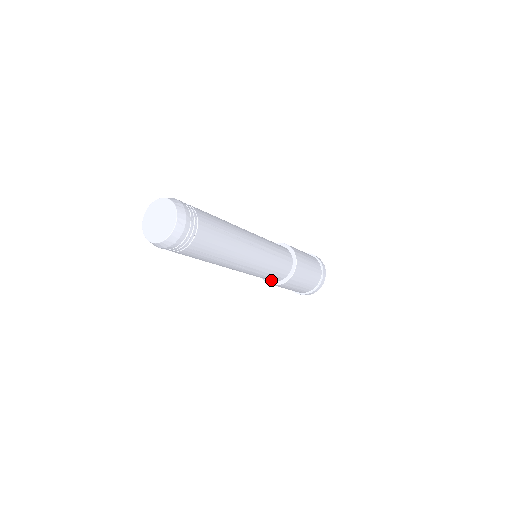
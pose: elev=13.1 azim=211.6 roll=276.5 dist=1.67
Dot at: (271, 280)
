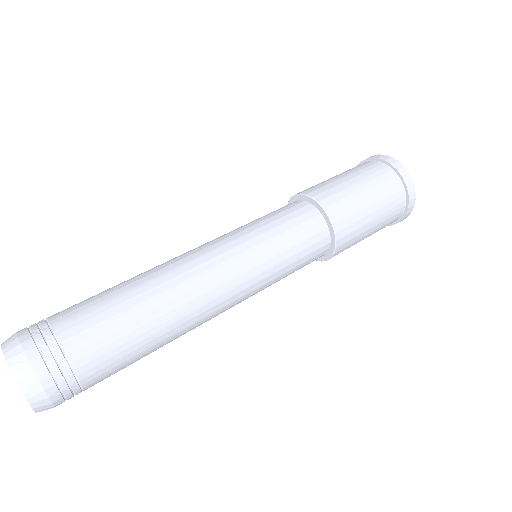
Dot at: occluded
